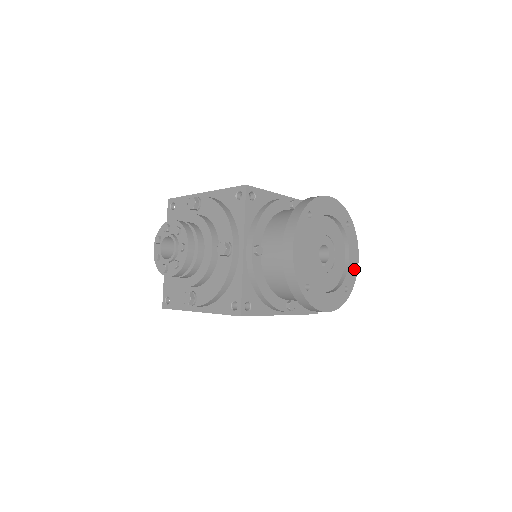
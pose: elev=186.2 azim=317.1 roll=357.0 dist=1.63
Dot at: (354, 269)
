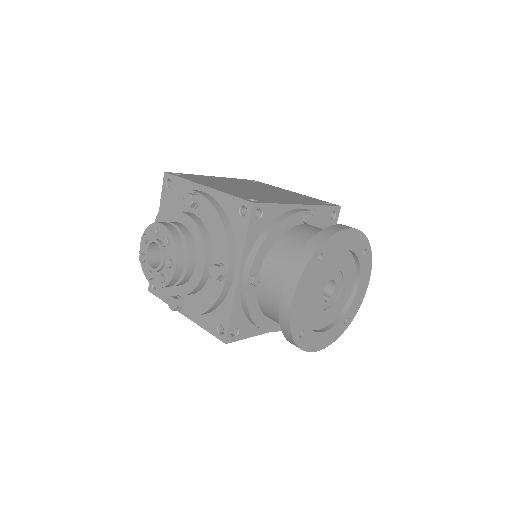
Dot at: (360, 298)
